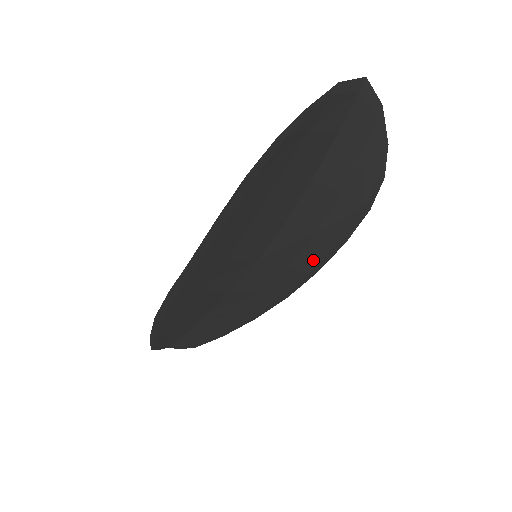
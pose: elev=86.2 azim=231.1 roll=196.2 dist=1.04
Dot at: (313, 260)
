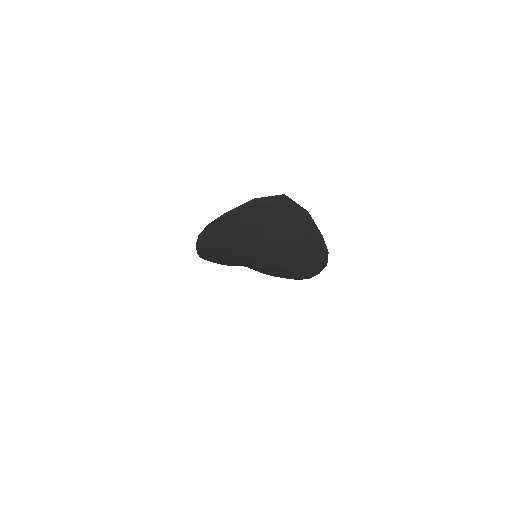
Dot at: (300, 272)
